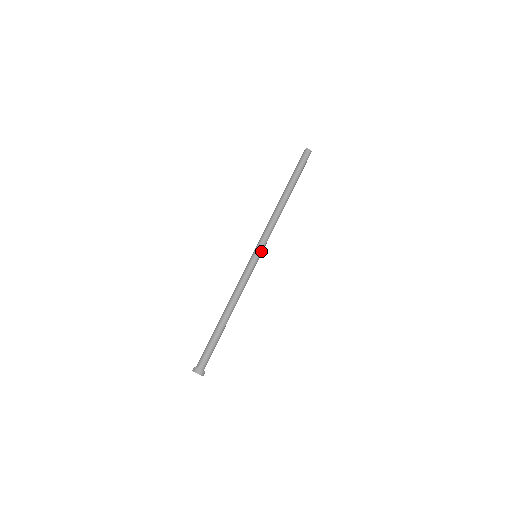
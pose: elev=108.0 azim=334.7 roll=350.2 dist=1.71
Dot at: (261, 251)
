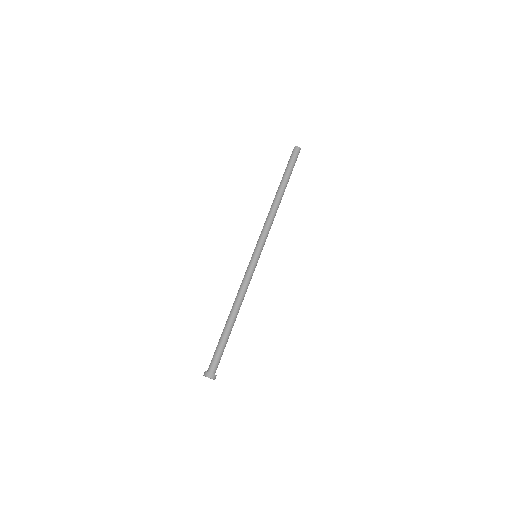
Dot at: (261, 251)
